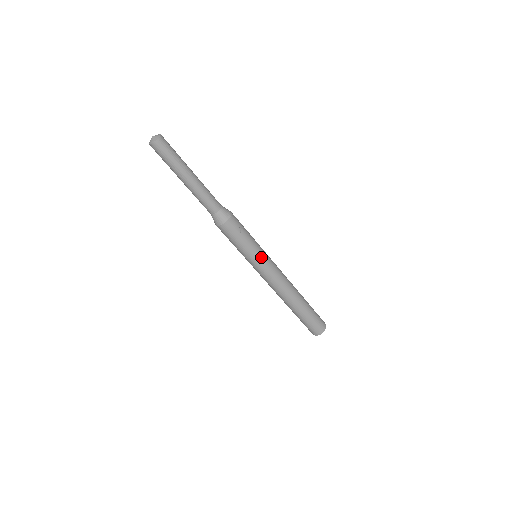
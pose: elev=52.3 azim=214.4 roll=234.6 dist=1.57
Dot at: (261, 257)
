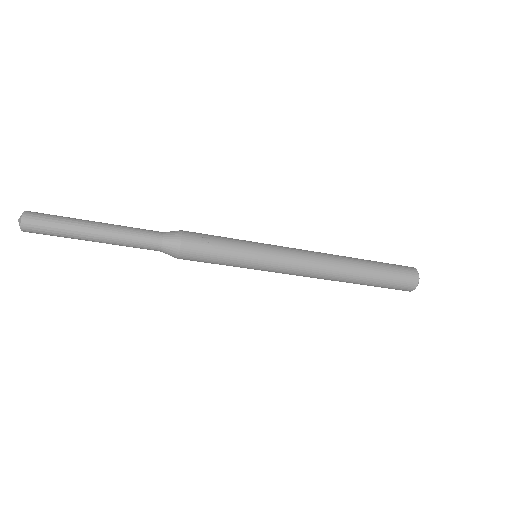
Dot at: (259, 252)
